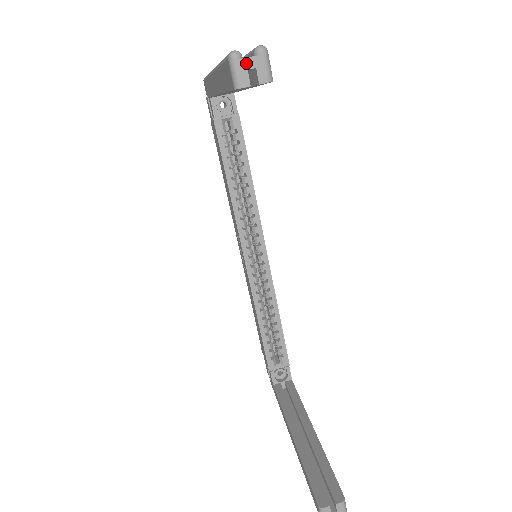
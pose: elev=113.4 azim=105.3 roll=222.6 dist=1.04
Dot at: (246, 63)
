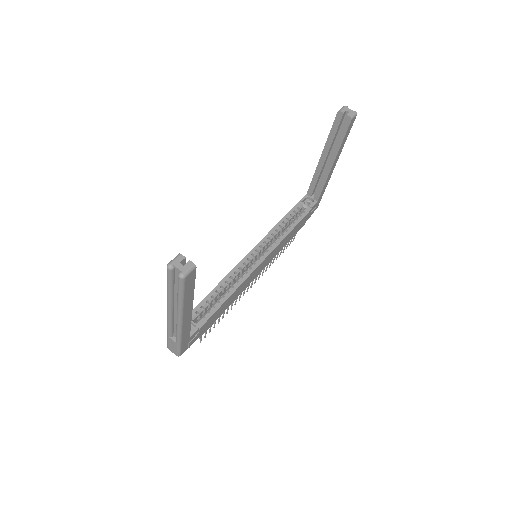
Dot at: (348, 109)
